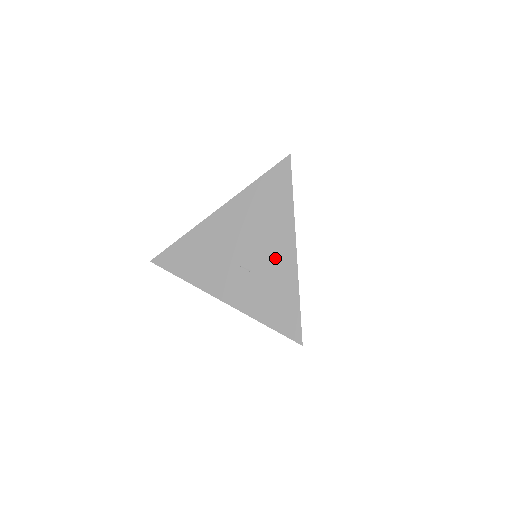
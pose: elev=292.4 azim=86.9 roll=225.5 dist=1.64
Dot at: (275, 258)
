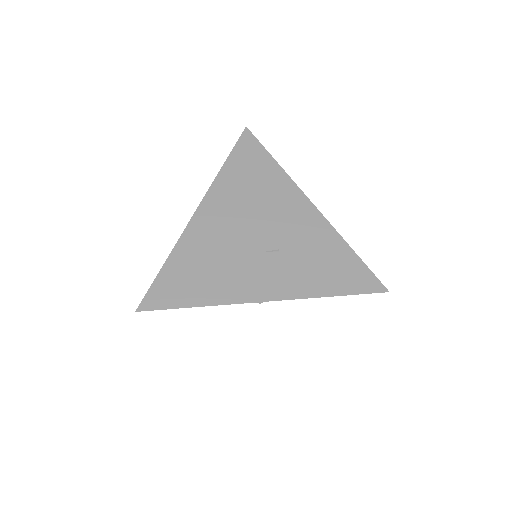
Dot at: (297, 223)
